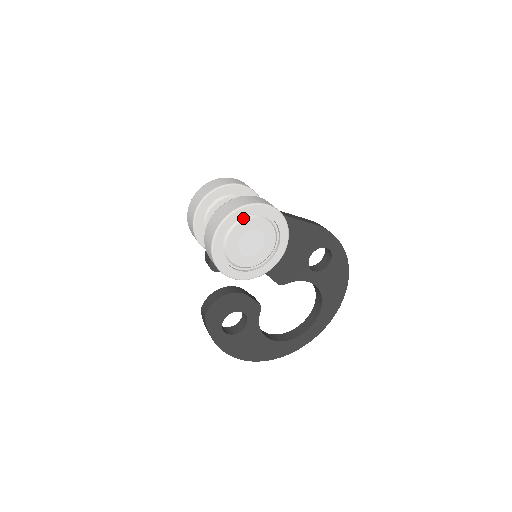
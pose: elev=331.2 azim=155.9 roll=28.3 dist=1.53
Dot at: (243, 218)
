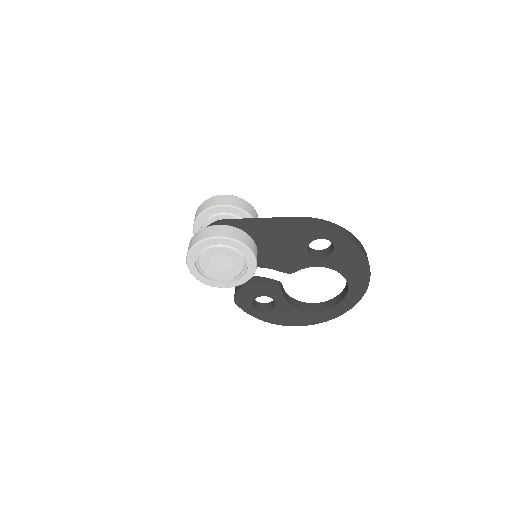
Dot at: (203, 249)
